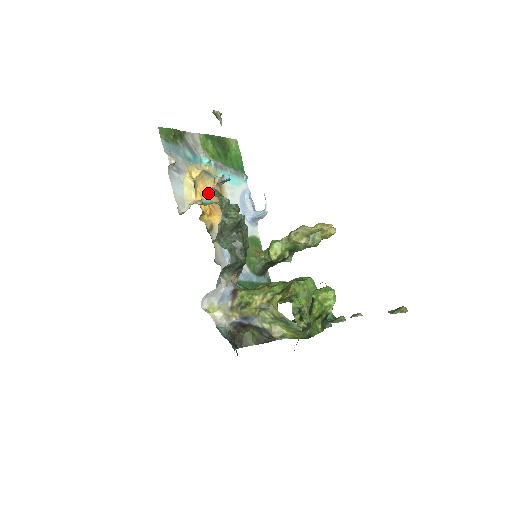
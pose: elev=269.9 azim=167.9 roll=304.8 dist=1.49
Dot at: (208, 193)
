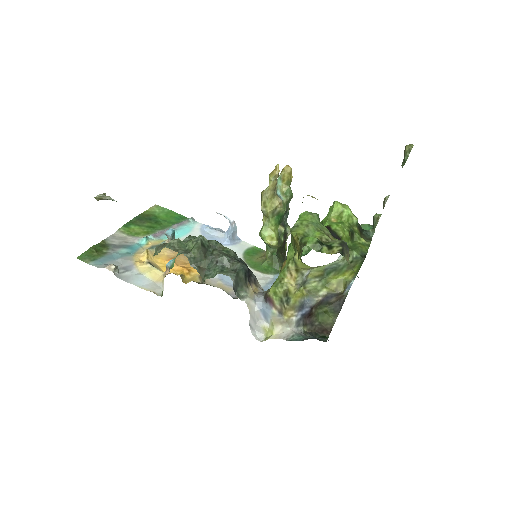
Dot at: (156, 254)
